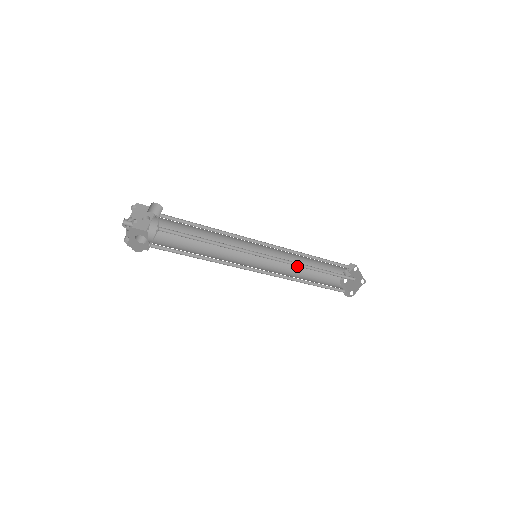
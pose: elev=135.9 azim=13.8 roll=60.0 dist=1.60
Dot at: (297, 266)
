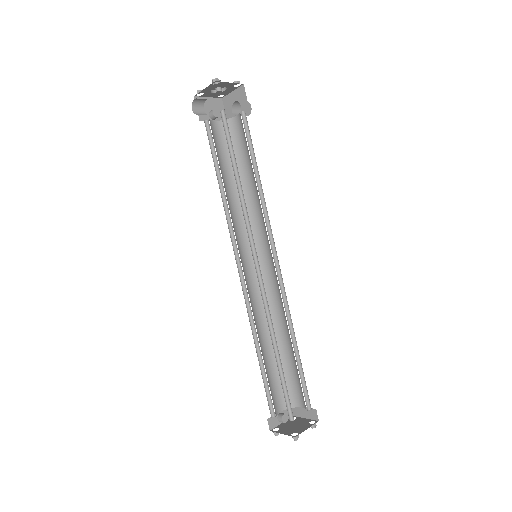
Dot at: (258, 336)
